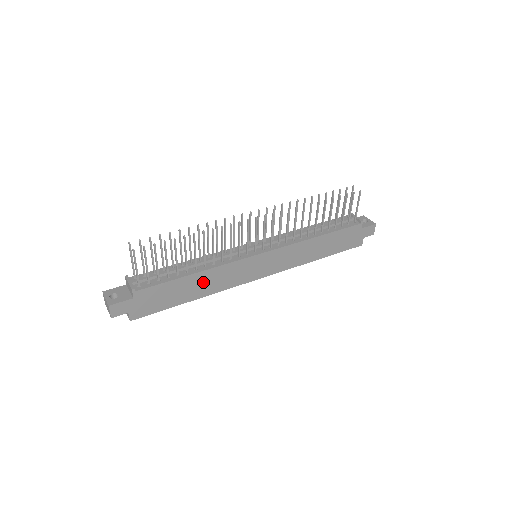
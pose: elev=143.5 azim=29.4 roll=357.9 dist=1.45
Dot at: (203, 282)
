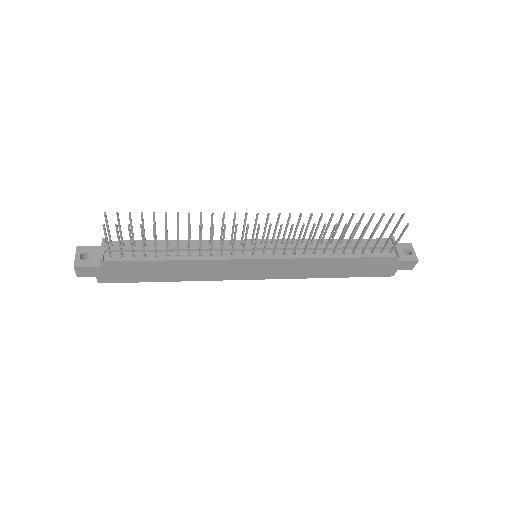
Dot at: (184, 269)
